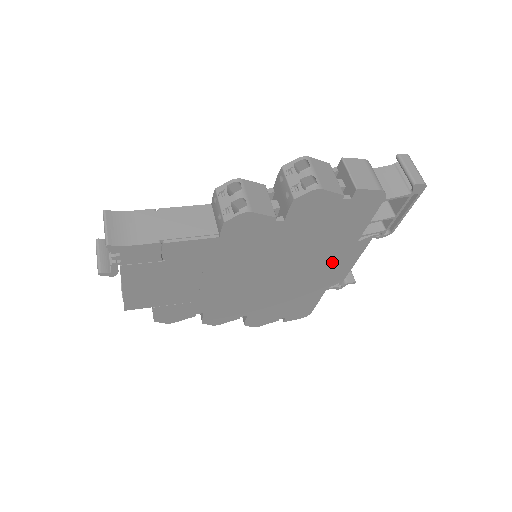
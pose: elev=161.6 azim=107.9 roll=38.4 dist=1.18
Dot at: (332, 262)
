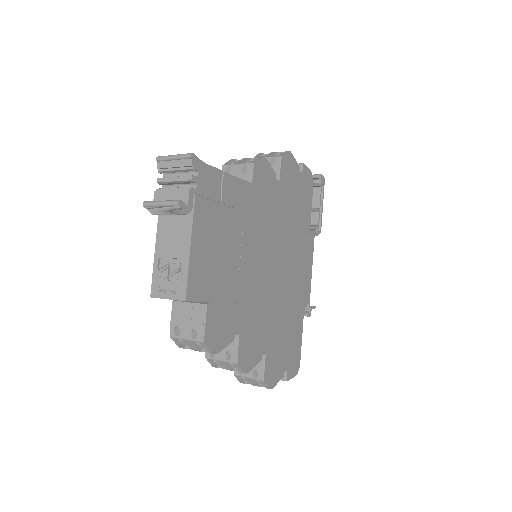
Dot at: (302, 262)
